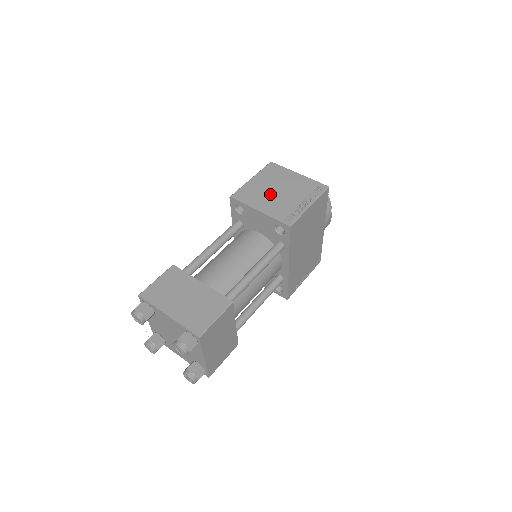
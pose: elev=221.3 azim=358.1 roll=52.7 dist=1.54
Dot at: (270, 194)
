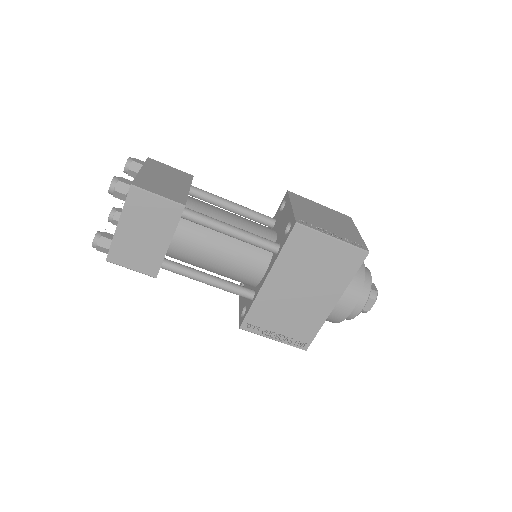
Dot at: (316, 213)
